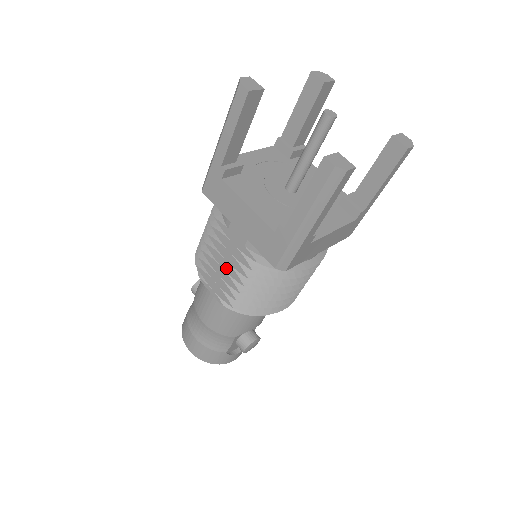
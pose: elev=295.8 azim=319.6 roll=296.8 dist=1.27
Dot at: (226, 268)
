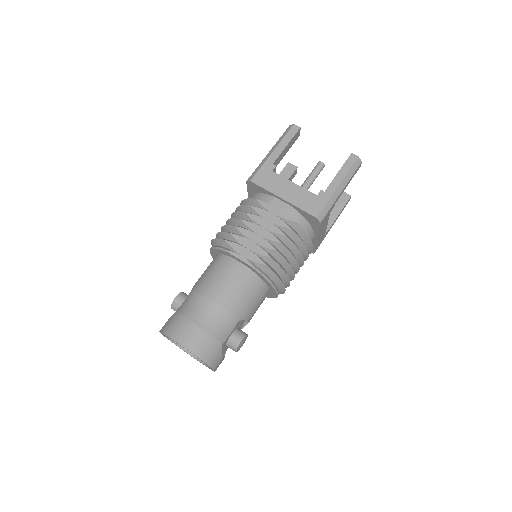
Dot at: (263, 234)
